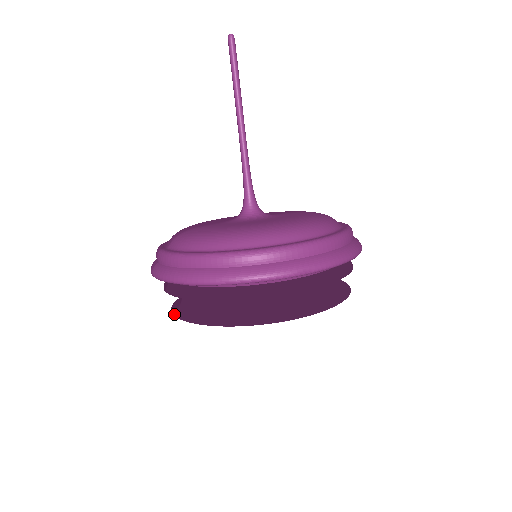
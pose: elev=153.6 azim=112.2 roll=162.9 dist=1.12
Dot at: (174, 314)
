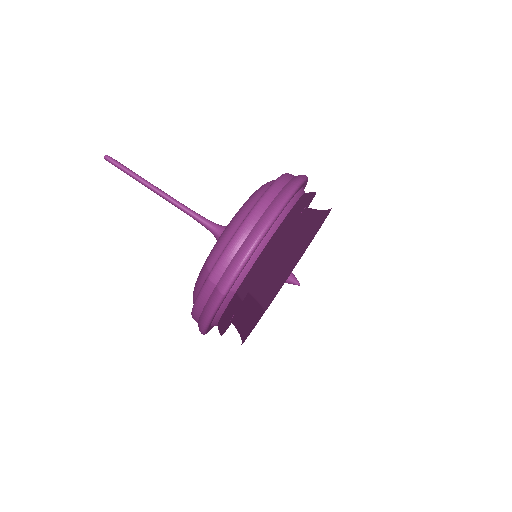
Dot at: (266, 309)
